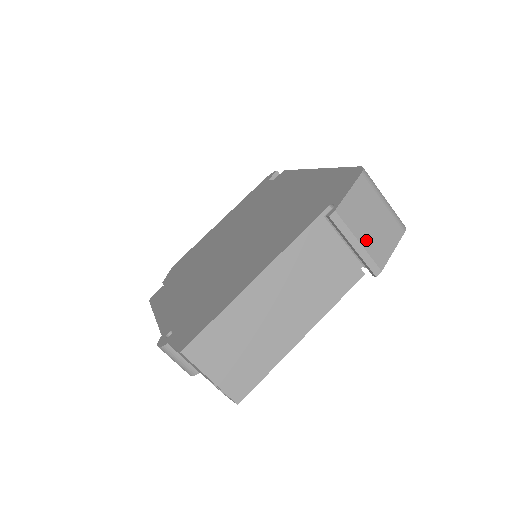
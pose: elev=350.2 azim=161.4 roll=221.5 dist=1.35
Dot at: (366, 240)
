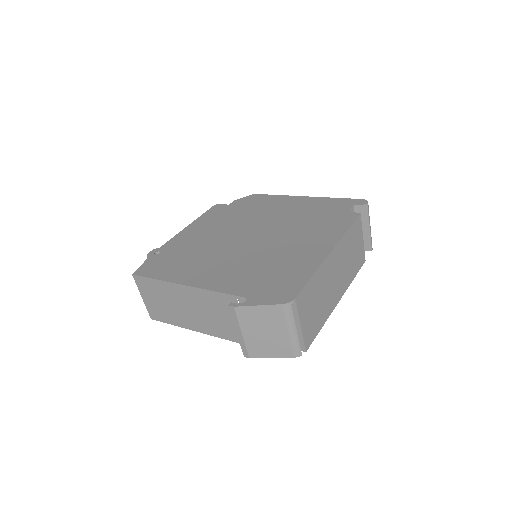
Dot at: (250, 337)
